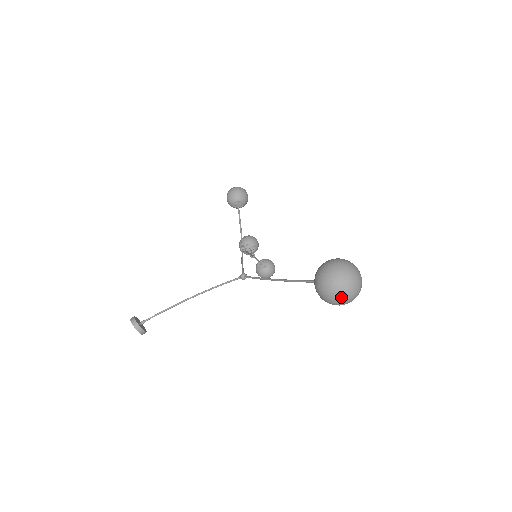
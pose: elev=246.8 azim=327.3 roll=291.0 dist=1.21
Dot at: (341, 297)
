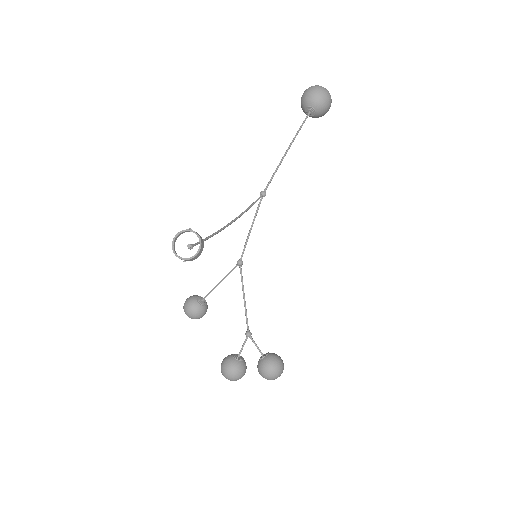
Dot at: (323, 87)
